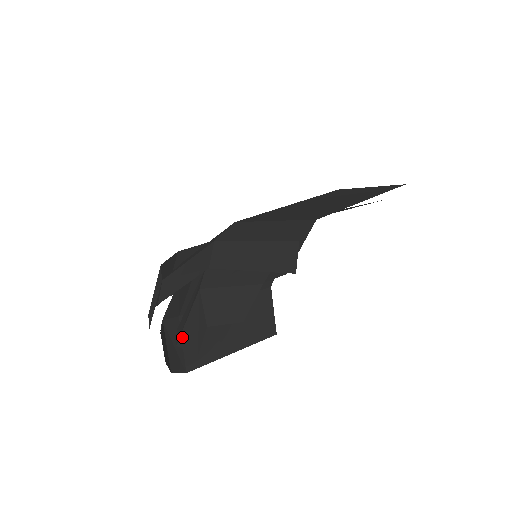
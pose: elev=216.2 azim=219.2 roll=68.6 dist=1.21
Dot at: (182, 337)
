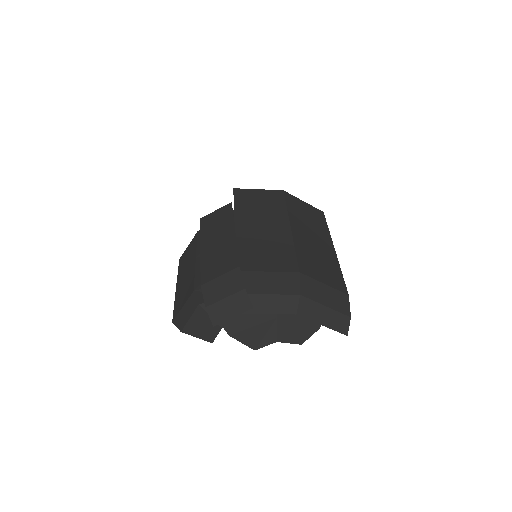
Dot at: (240, 334)
